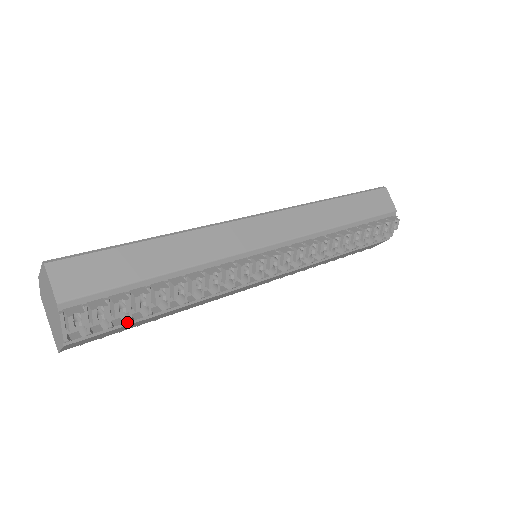
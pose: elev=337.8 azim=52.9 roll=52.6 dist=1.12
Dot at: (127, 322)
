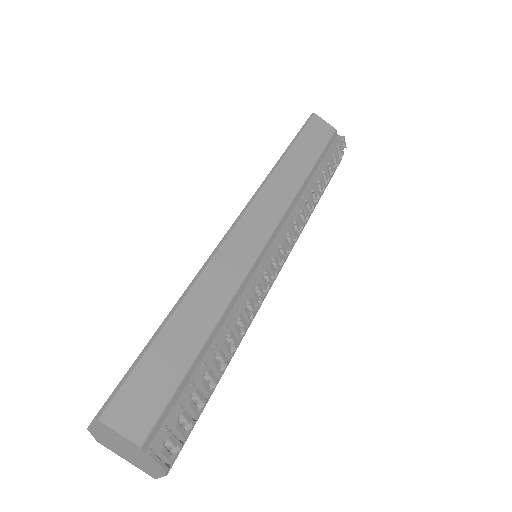
Dot at: (203, 407)
